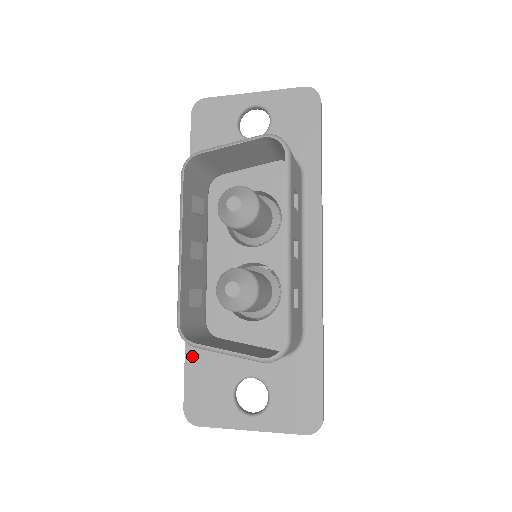
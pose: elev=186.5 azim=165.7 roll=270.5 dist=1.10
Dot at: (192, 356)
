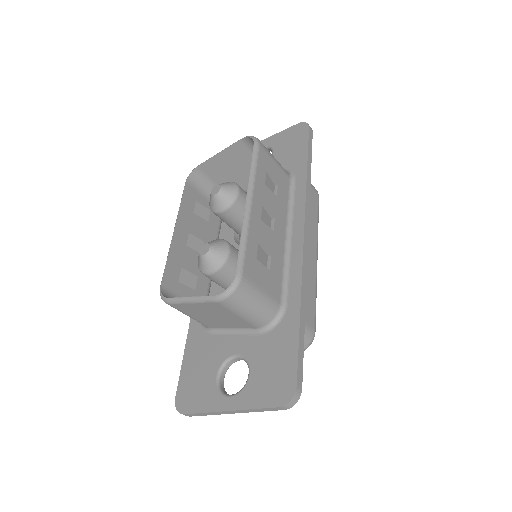
Dot at: (190, 347)
